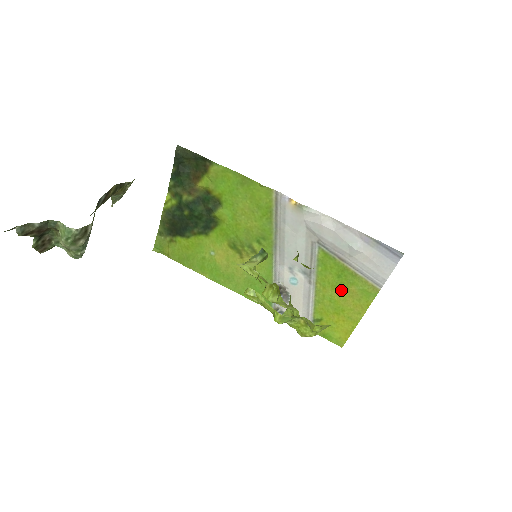
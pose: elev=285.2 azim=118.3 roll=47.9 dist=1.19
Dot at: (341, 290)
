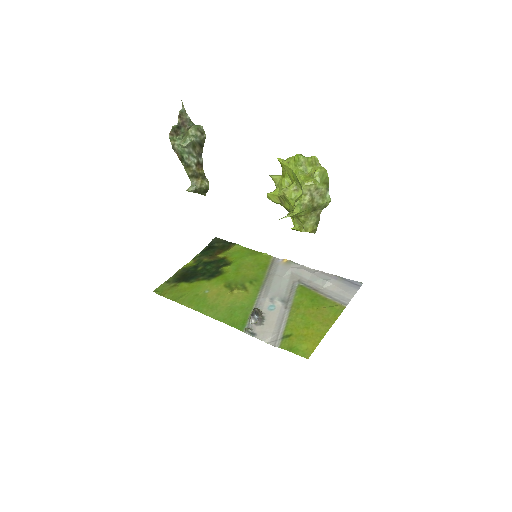
Dot at: (313, 310)
